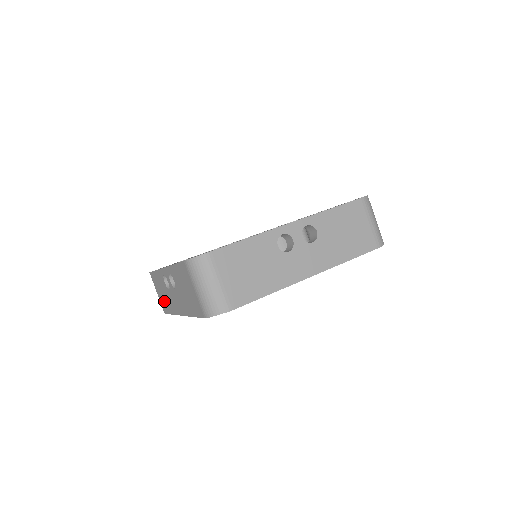
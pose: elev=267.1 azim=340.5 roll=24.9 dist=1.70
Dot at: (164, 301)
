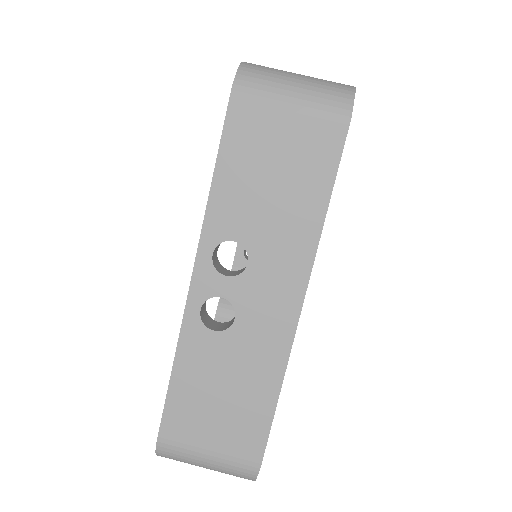
Dot at: occluded
